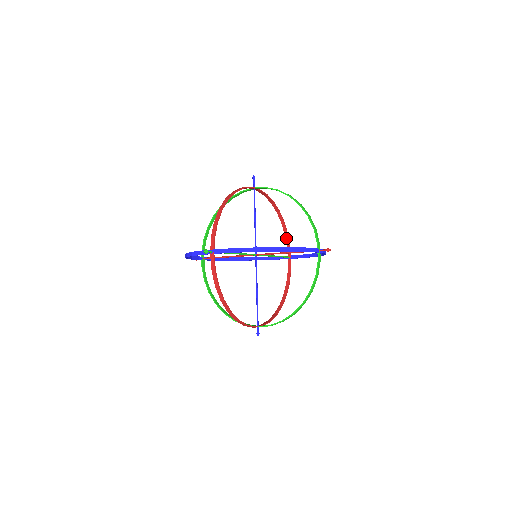
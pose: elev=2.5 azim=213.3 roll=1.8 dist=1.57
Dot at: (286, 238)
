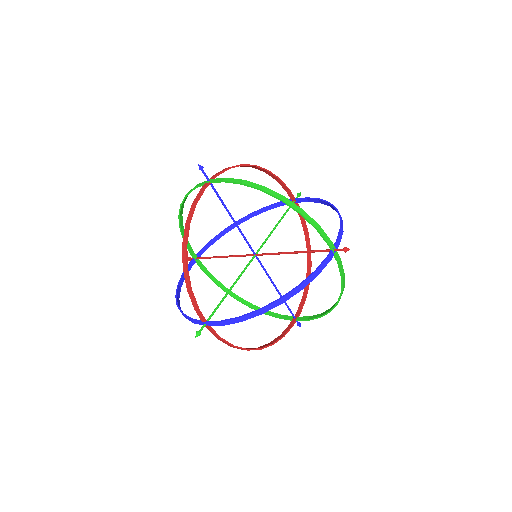
Dot at: (280, 183)
